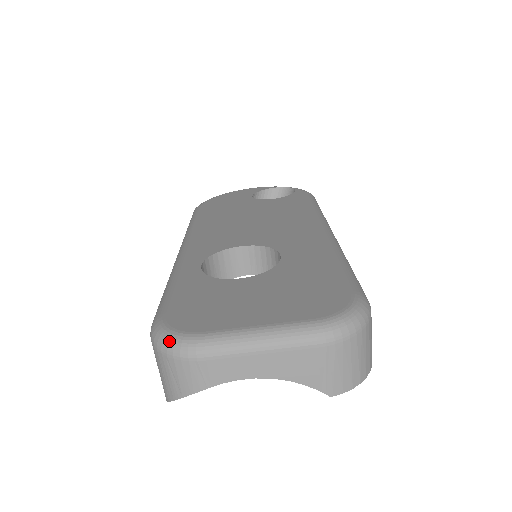
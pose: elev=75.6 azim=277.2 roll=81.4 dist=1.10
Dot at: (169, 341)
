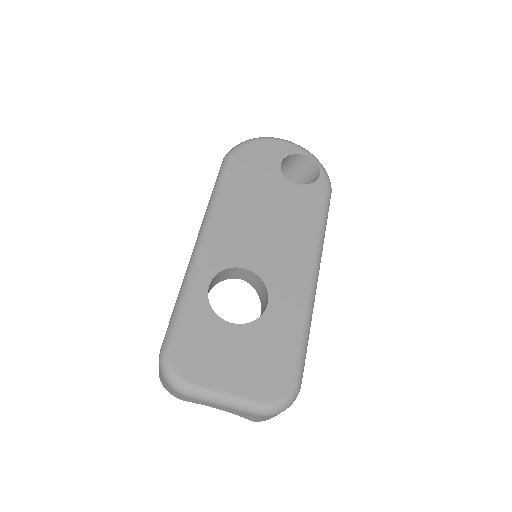
Dot at: (170, 378)
